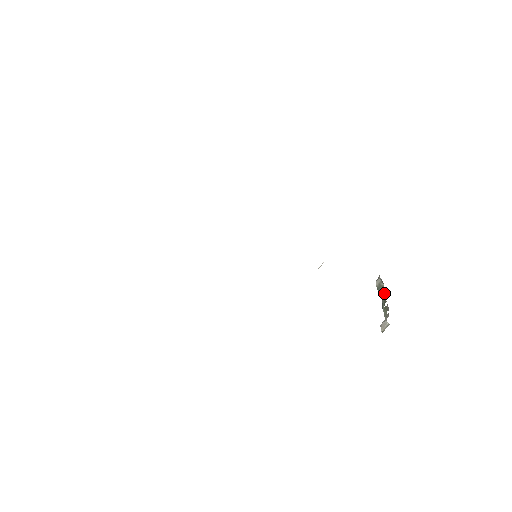
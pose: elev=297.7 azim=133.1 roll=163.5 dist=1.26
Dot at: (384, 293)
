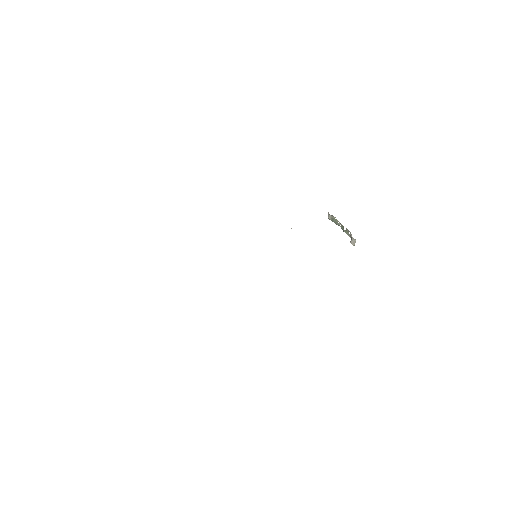
Dot at: (339, 222)
